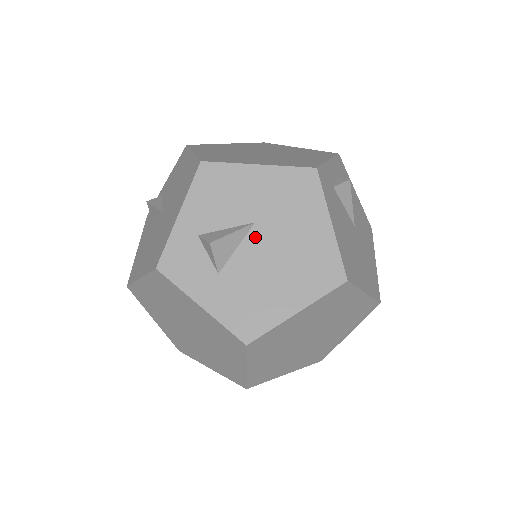
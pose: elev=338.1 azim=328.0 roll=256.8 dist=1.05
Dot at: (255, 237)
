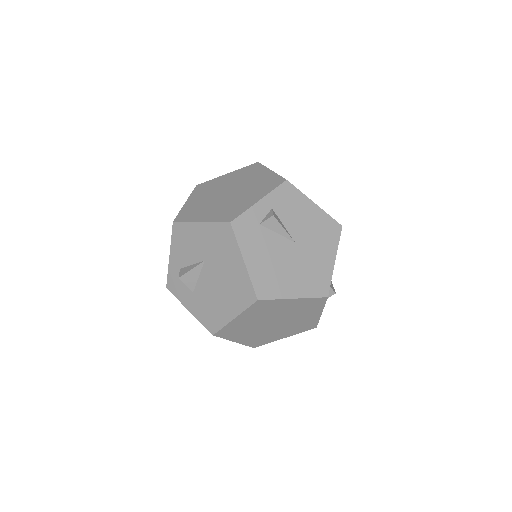
Dot at: (206, 270)
